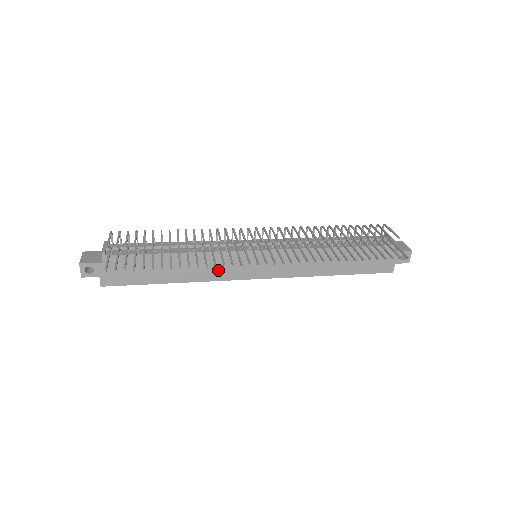
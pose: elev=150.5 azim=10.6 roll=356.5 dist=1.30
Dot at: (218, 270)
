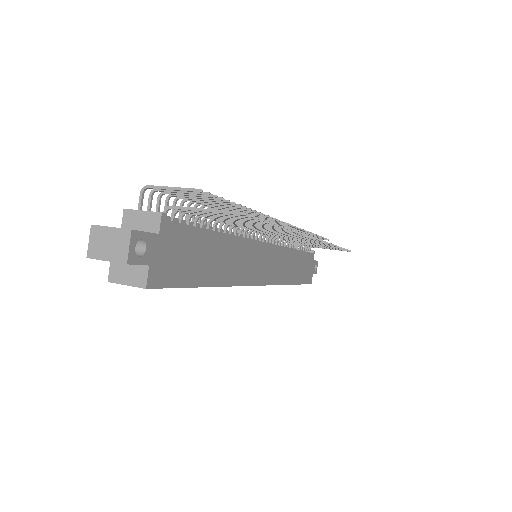
Dot at: (244, 268)
